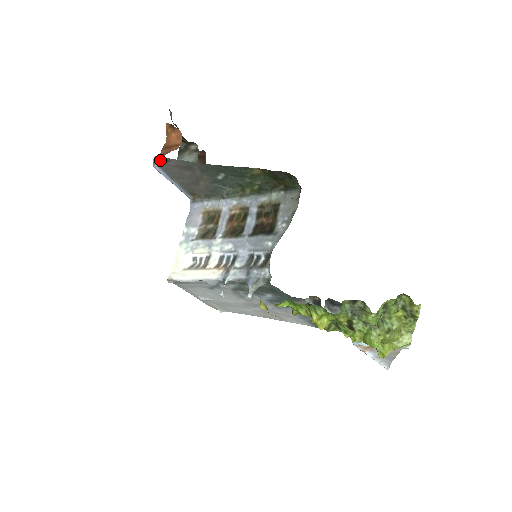
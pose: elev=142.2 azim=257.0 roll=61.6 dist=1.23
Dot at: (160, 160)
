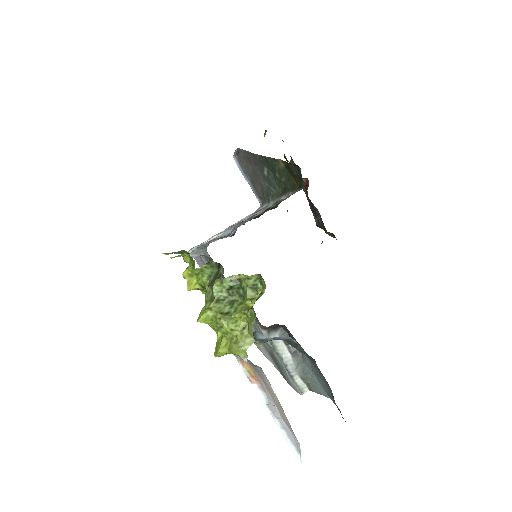
Dot at: (237, 151)
